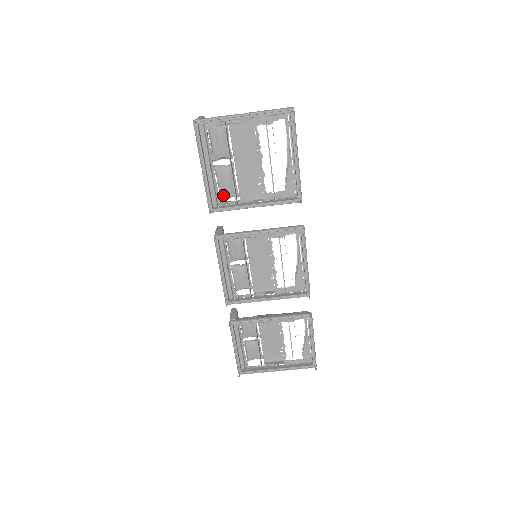
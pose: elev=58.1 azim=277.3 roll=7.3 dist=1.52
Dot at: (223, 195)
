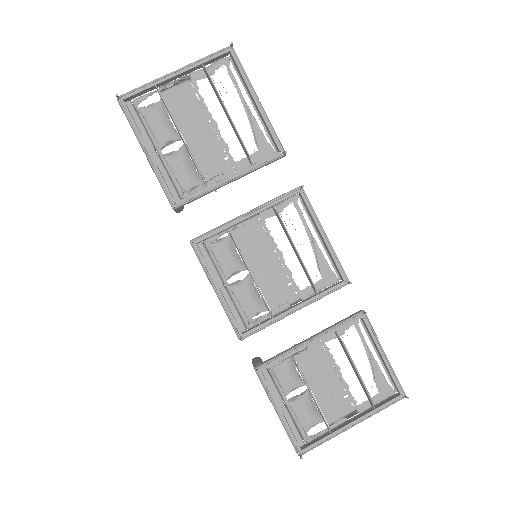
Dot at: (185, 189)
